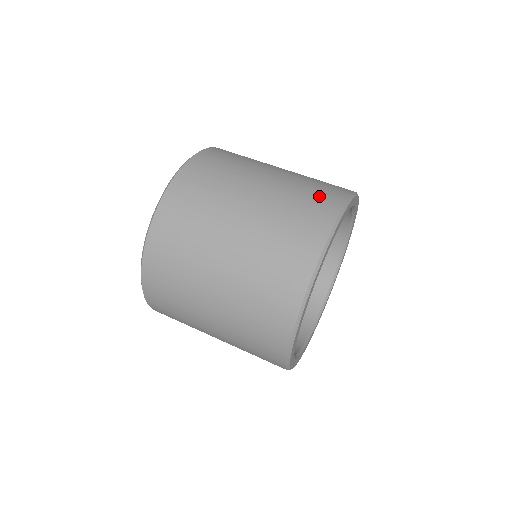
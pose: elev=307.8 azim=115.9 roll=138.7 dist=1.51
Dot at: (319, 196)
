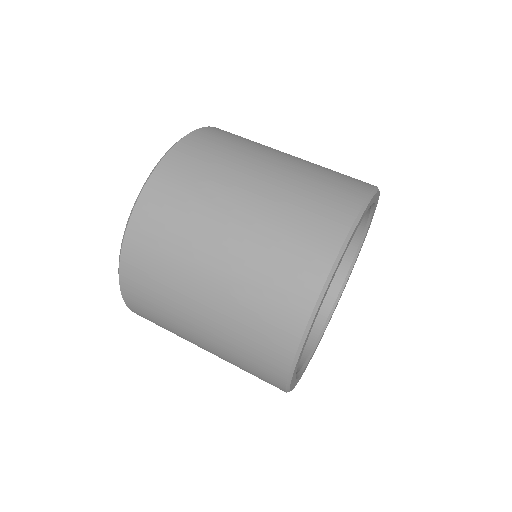
Dot at: (342, 180)
